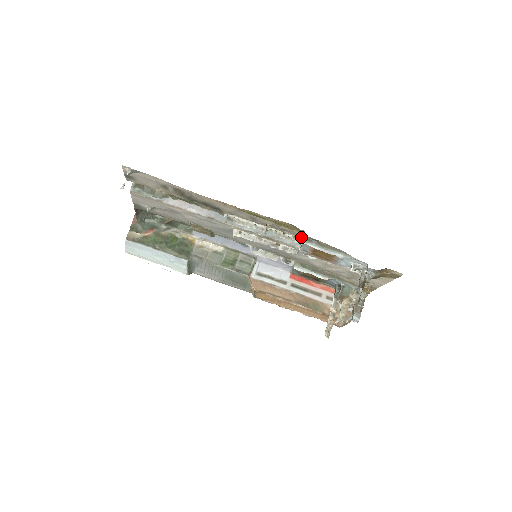
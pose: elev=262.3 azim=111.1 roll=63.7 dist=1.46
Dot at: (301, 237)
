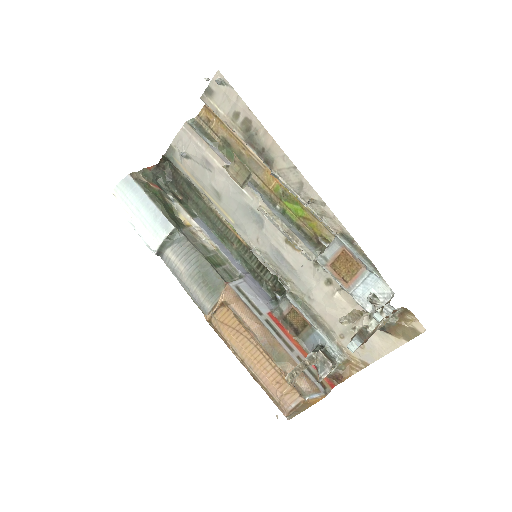
Dot at: (336, 231)
